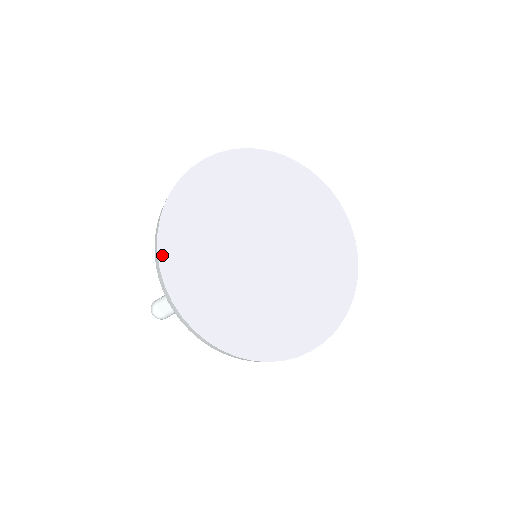
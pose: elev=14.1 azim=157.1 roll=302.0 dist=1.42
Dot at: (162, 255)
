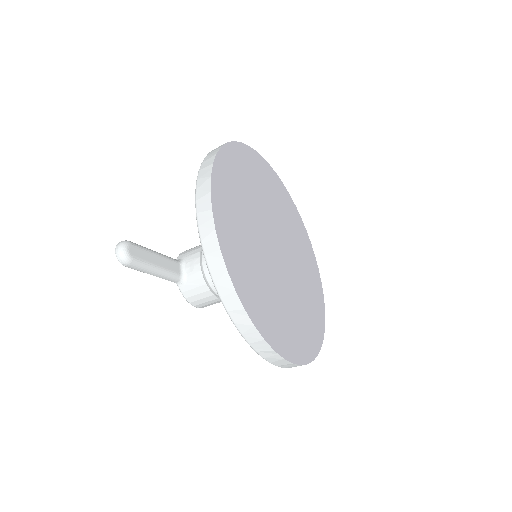
Dot at: (215, 170)
